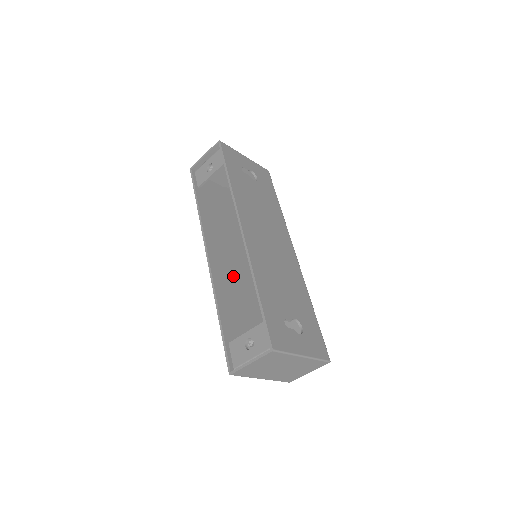
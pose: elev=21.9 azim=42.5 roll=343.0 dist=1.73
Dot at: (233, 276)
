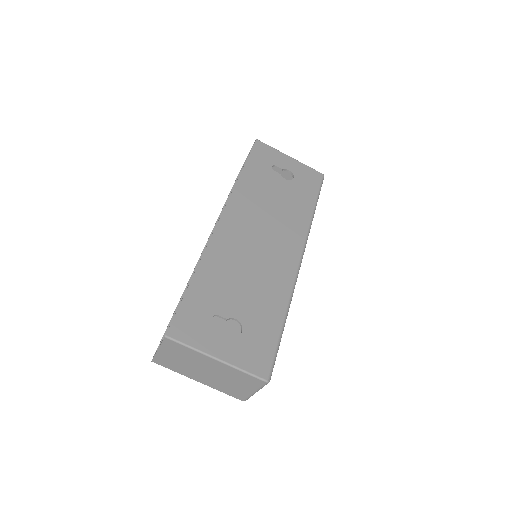
Dot at: occluded
